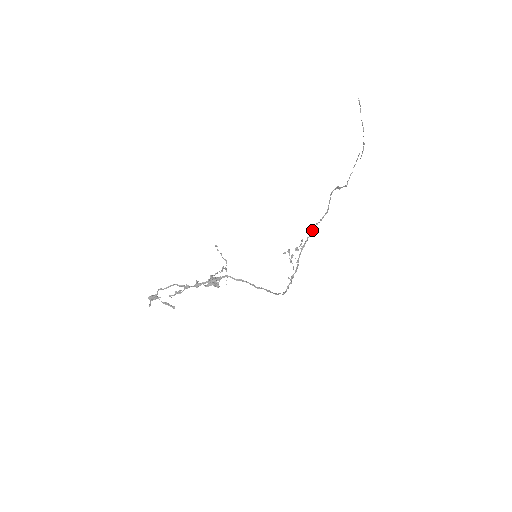
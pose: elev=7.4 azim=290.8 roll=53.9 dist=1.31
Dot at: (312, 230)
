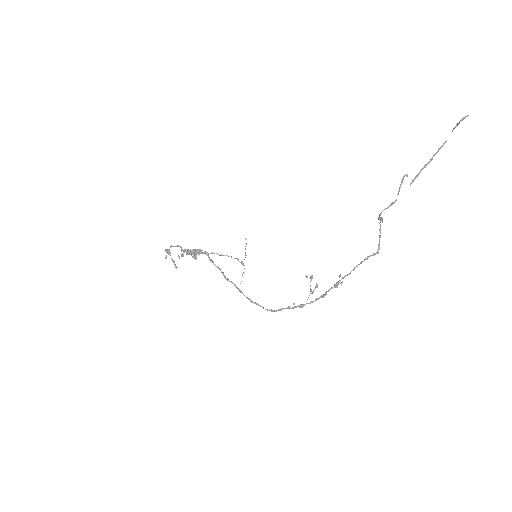
Dot at: (354, 268)
